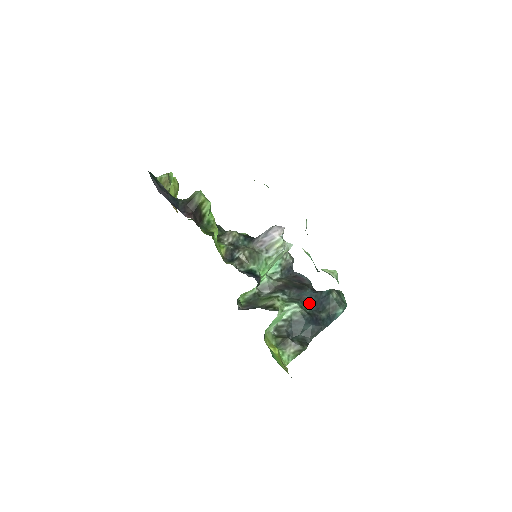
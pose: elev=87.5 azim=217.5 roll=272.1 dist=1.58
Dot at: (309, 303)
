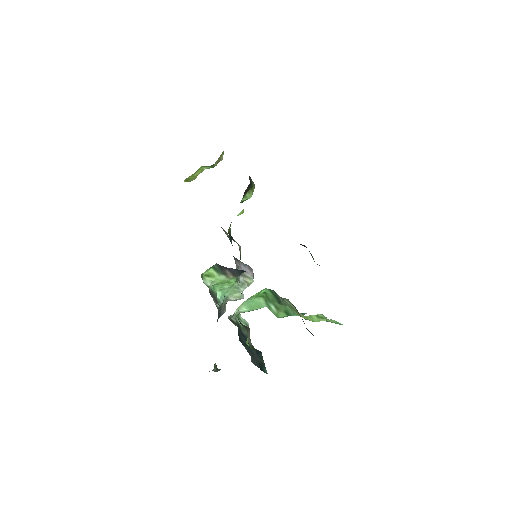
Dot at: occluded
